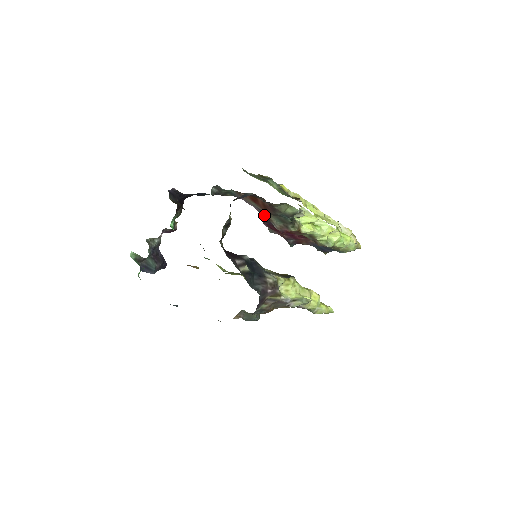
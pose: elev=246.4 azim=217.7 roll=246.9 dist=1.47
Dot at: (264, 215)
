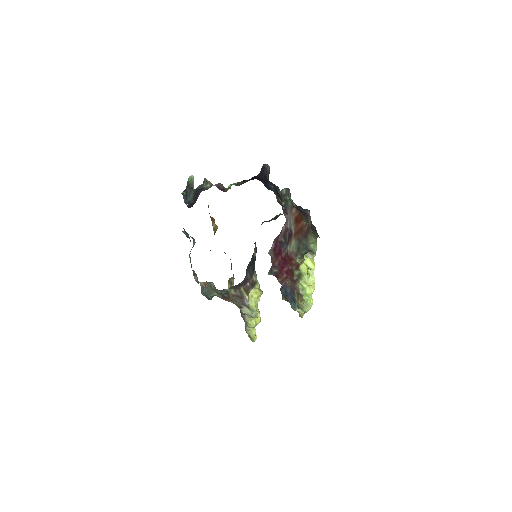
Dot at: (287, 236)
